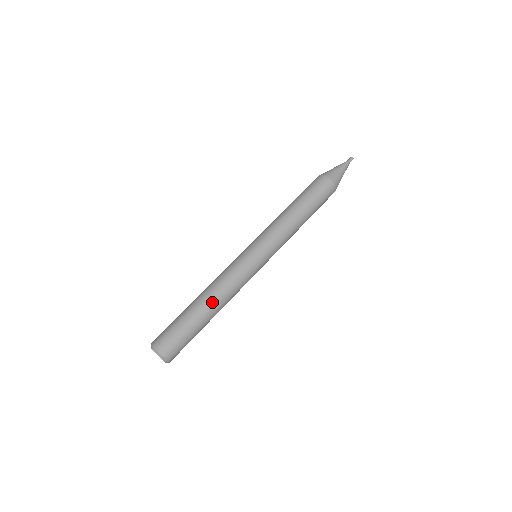
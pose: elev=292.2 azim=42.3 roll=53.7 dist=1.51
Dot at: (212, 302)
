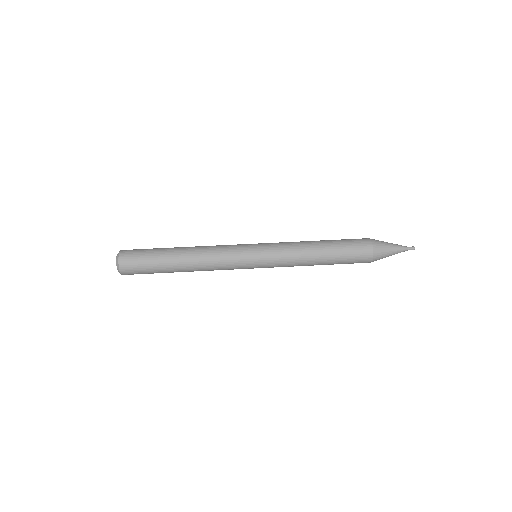
Dot at: (188, 249)
